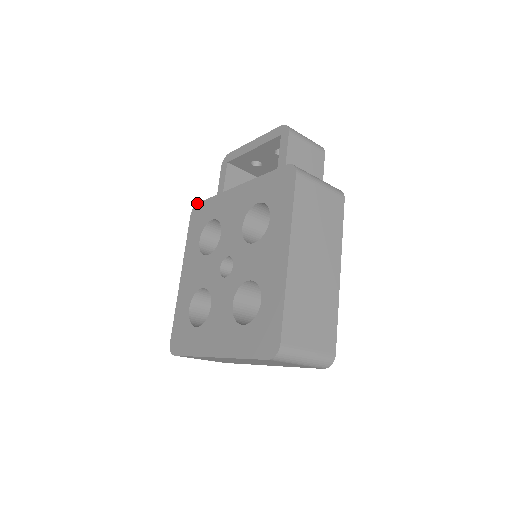
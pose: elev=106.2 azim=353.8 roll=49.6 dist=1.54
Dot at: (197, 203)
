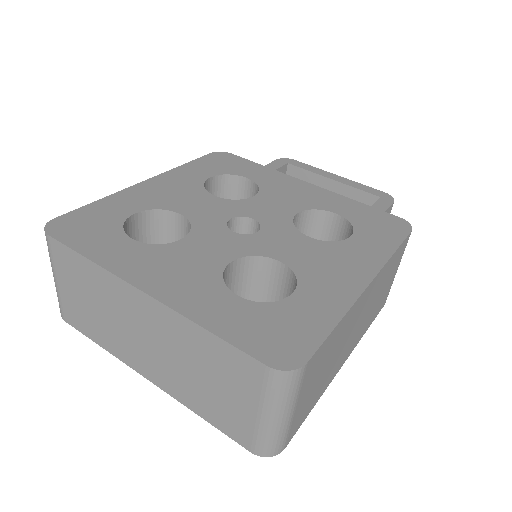
Dot at: (231, 153)
